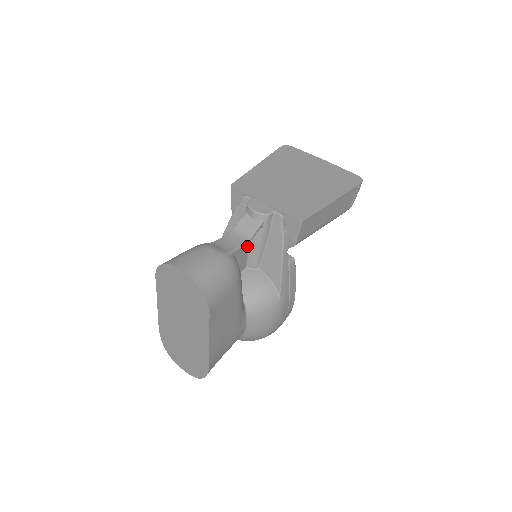
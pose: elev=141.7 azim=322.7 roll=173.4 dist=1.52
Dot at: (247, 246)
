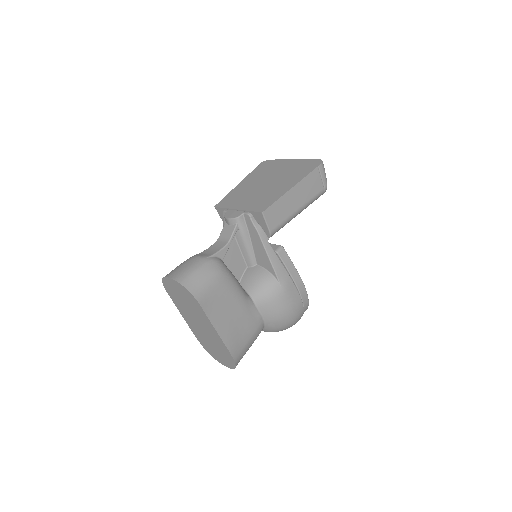
Dot at: (237, 249)
